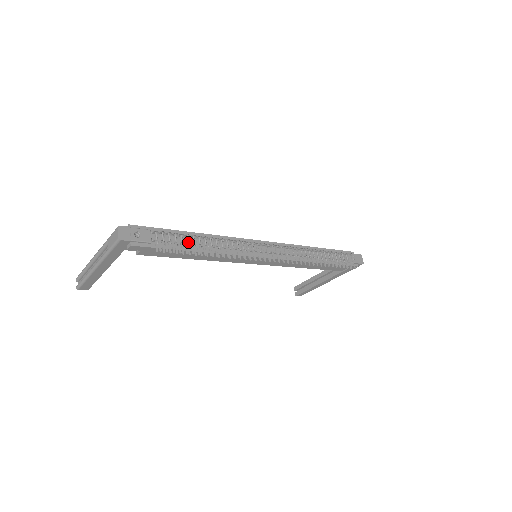
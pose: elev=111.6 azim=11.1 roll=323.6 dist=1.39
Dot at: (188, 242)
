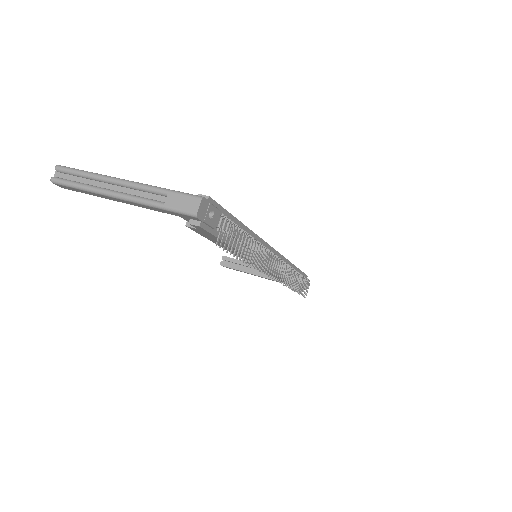
Dot at: (237, 236)
